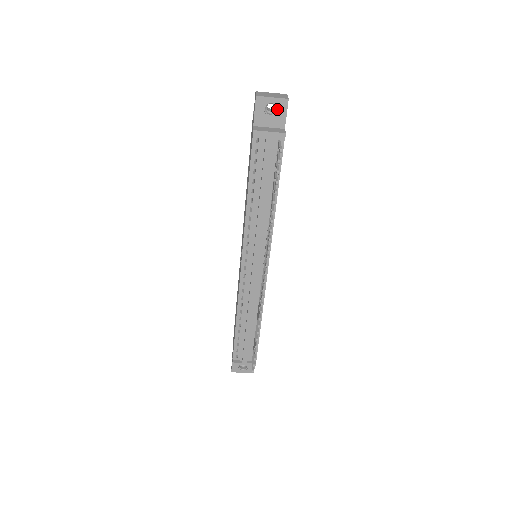
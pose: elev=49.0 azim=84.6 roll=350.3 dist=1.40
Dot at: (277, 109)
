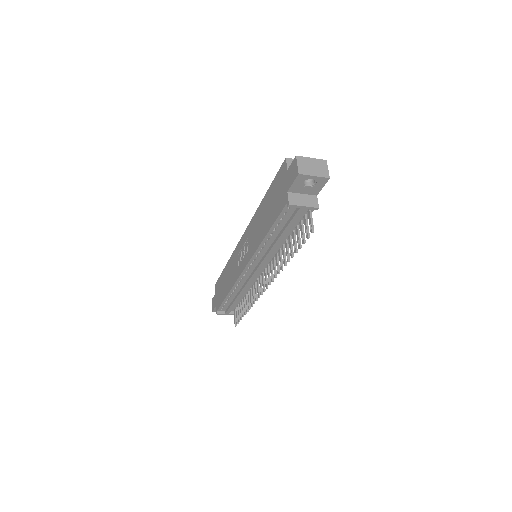
Dot at: (315, 183)
